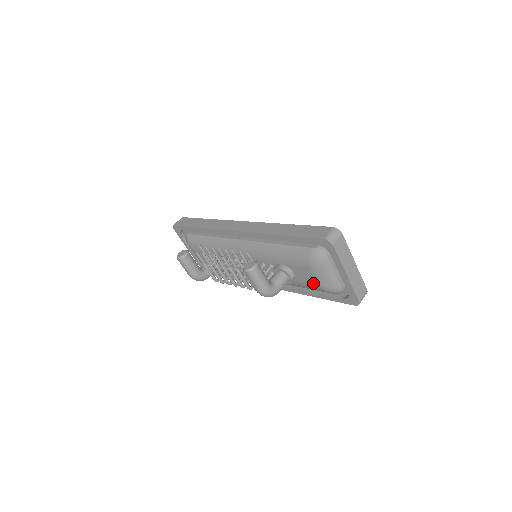
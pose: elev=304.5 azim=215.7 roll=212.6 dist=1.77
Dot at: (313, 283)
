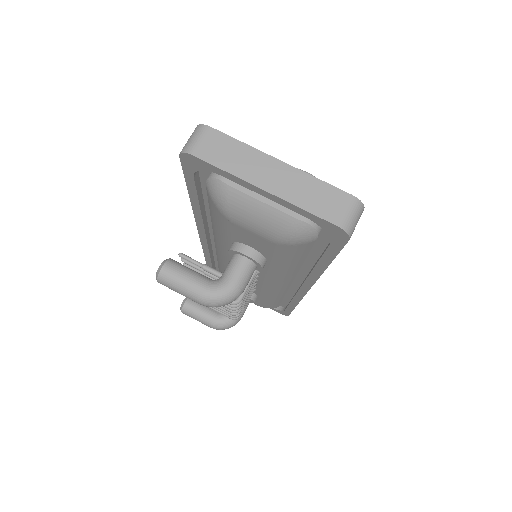
Dot at: (268, 243)
